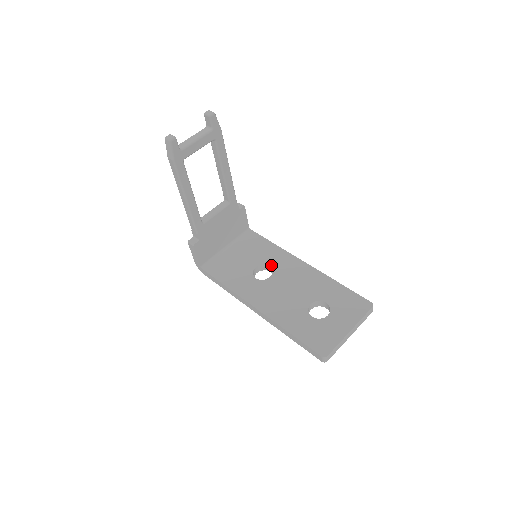
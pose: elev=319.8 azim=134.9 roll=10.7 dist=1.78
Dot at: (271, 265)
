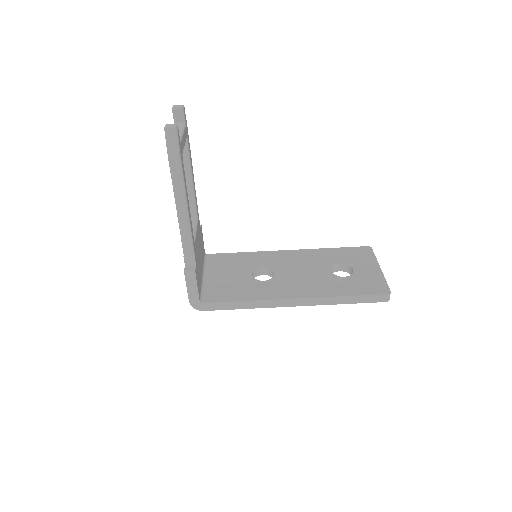
Dot at: (263, 266)
